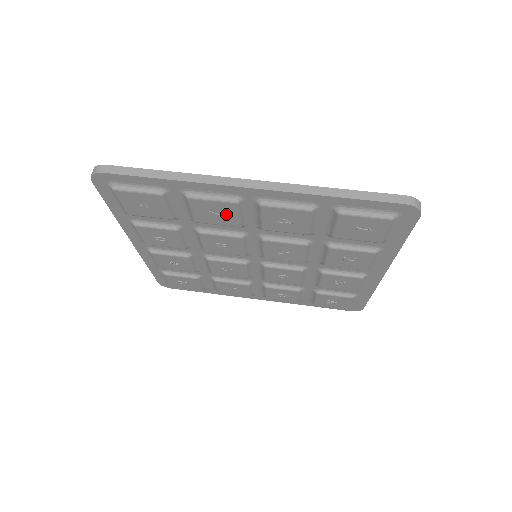
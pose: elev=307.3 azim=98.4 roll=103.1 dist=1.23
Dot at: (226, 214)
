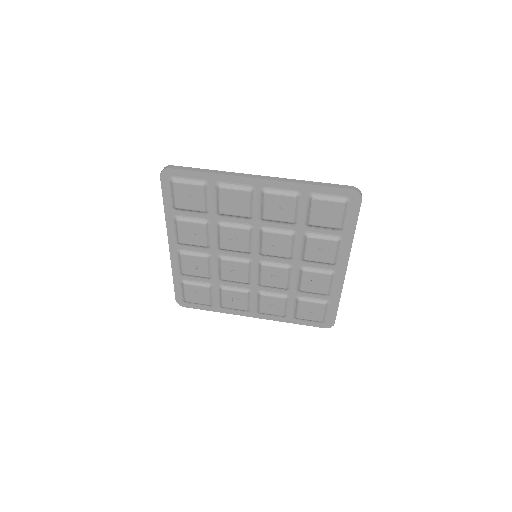
Dot at: (241, 203)
